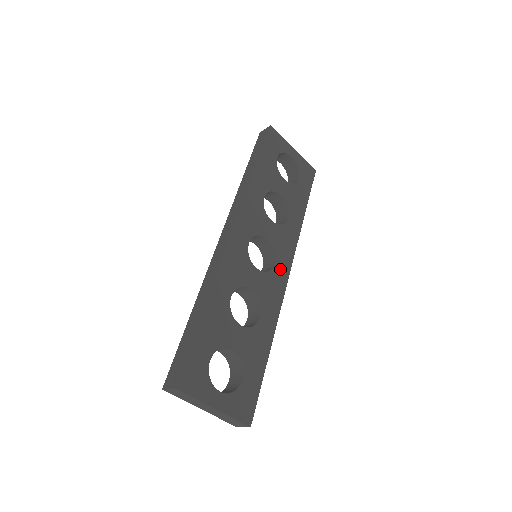
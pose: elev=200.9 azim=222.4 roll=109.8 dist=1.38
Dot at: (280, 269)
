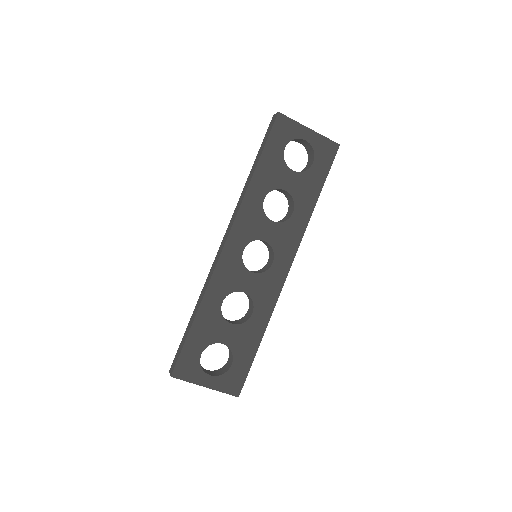
Dot at: (279, 266)
